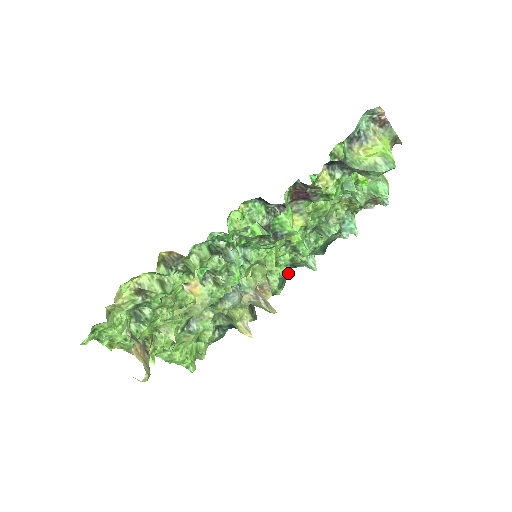
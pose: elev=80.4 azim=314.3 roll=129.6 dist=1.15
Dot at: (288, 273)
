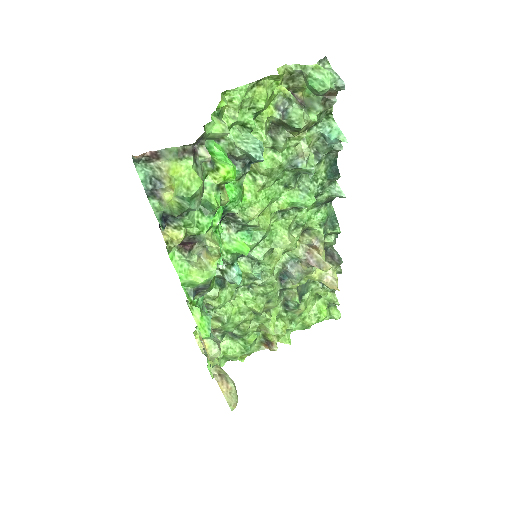
Dot at: (333, 208)
